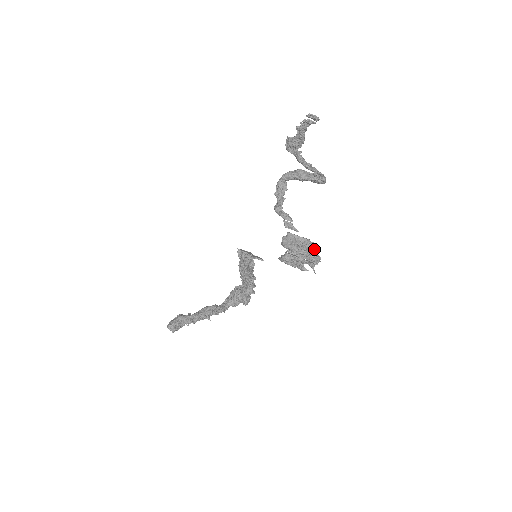
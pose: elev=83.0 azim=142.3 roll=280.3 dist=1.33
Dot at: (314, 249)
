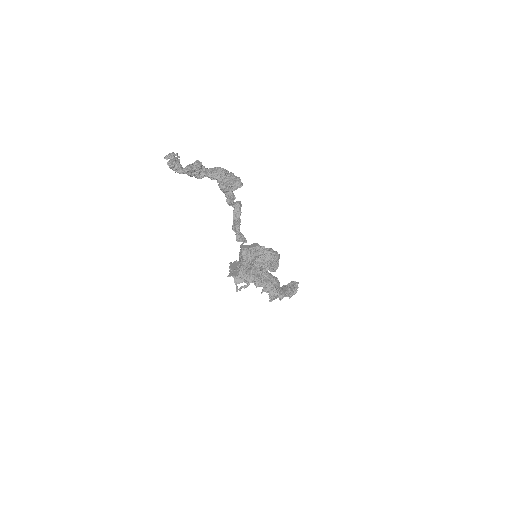
Dot at: (257, 259)
